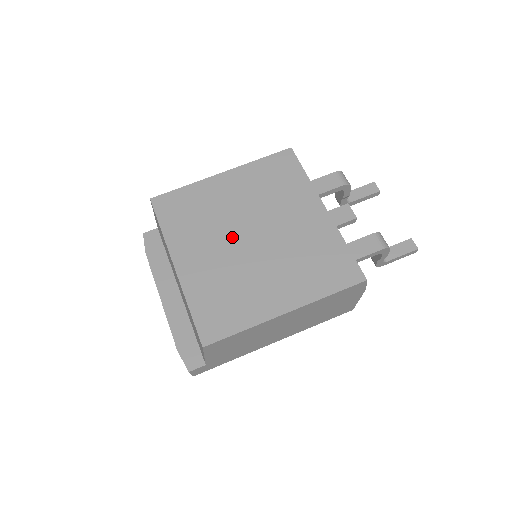
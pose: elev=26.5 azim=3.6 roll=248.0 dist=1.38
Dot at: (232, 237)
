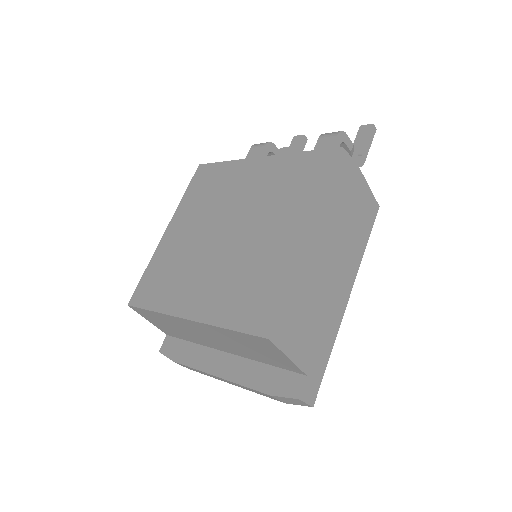
Dot at: (212, 250)
